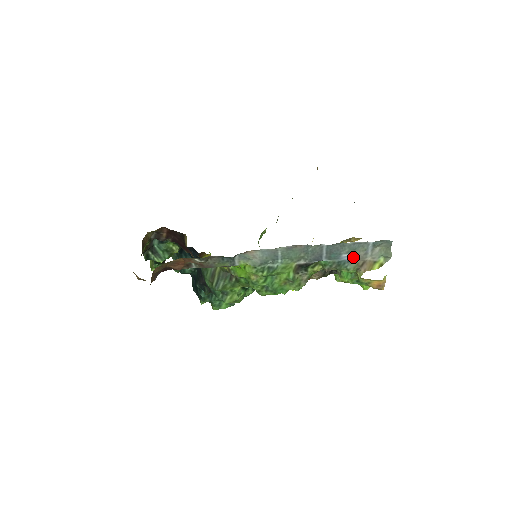
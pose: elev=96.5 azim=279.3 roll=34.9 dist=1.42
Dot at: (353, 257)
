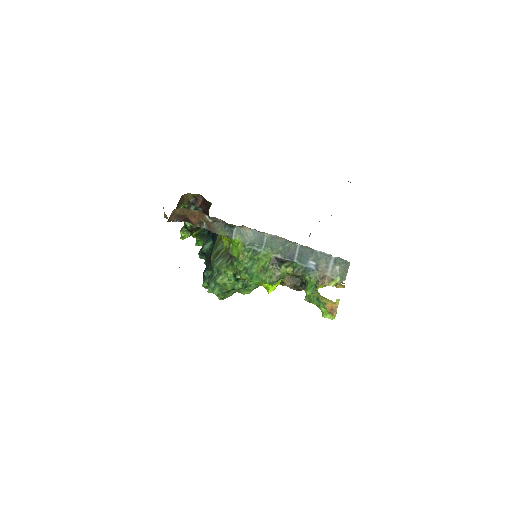
Dot at: (317, 266)
